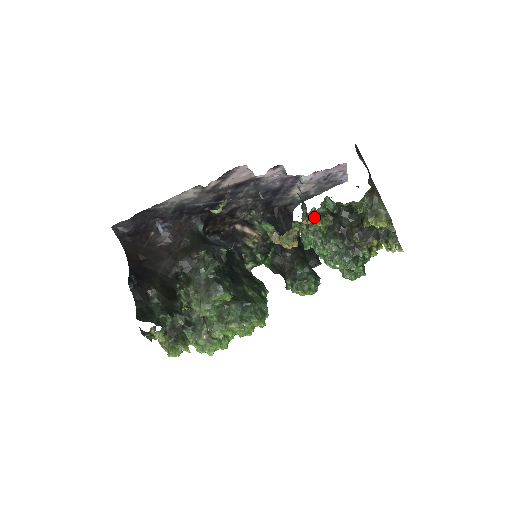
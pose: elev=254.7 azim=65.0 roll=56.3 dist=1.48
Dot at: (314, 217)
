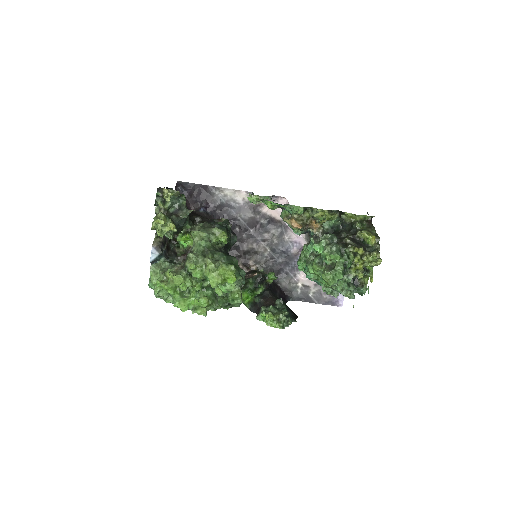
Dot at: occluded
